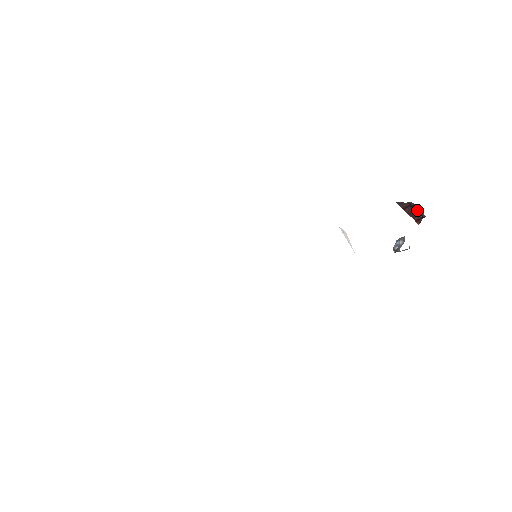
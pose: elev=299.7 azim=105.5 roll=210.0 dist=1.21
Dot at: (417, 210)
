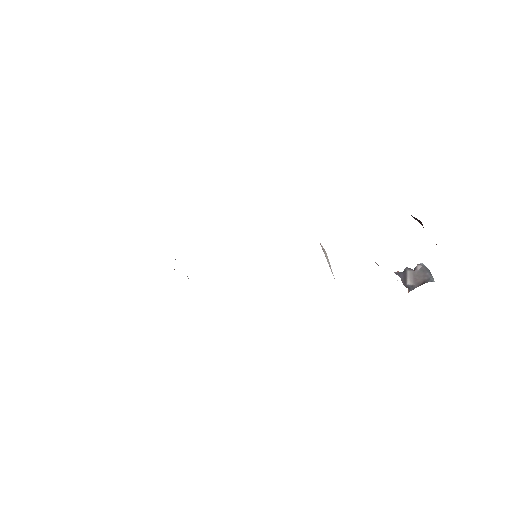
Dot at: occluded
